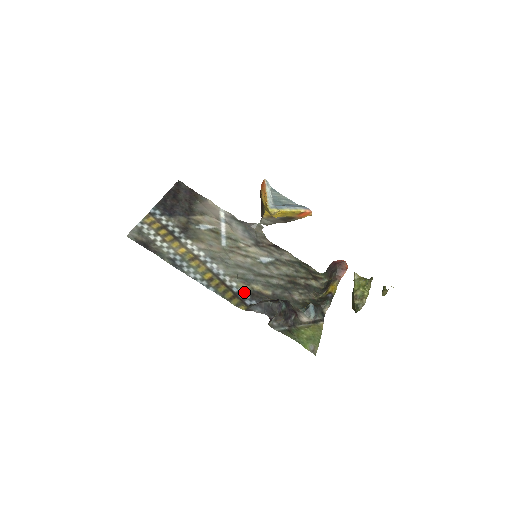
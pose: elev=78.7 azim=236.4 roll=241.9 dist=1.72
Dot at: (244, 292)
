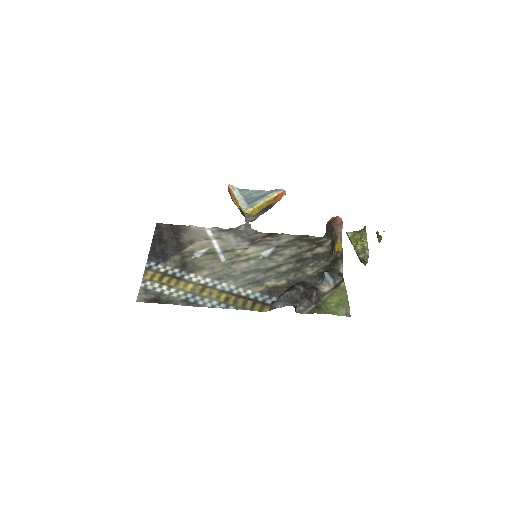
Dot at: (261, 294)
